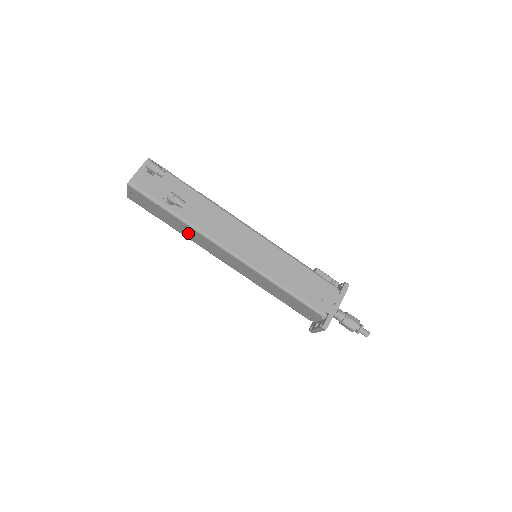
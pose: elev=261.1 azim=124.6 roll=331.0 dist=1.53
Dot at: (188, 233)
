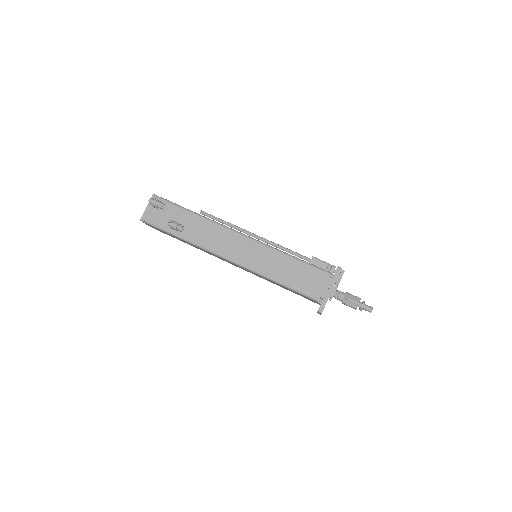
Dot at: occluded
